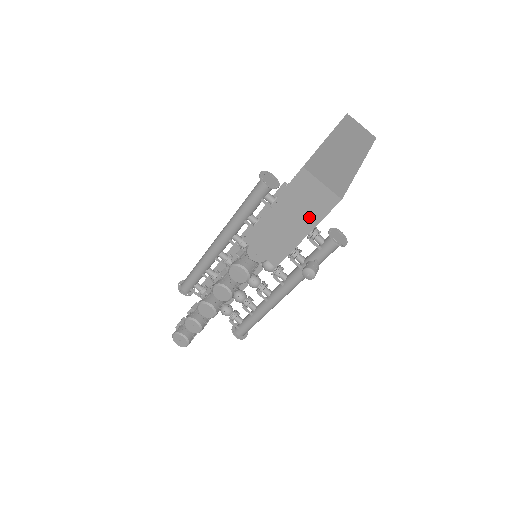
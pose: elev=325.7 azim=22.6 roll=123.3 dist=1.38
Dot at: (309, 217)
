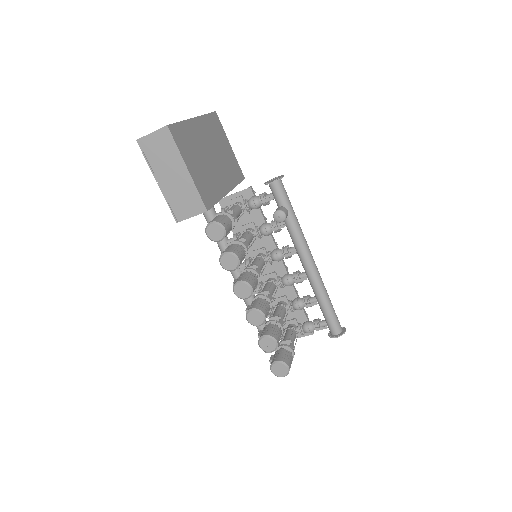
Dot at: (173, 158)
